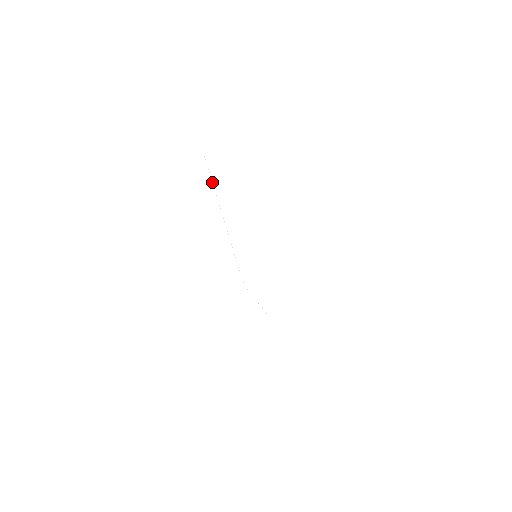
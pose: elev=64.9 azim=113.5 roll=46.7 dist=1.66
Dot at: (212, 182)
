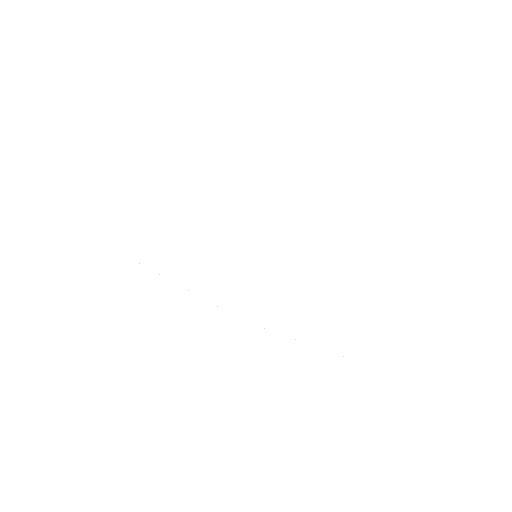
Dot at: occluded
